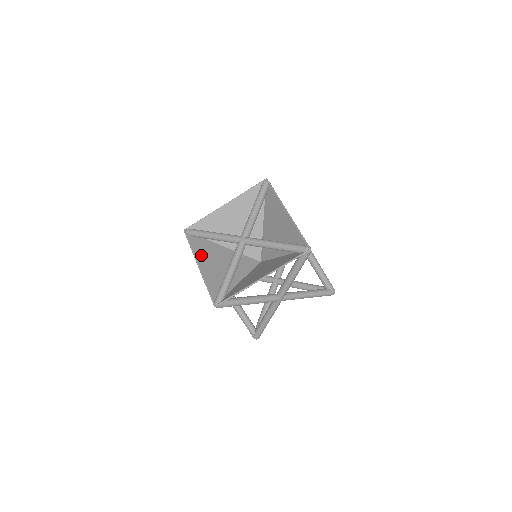
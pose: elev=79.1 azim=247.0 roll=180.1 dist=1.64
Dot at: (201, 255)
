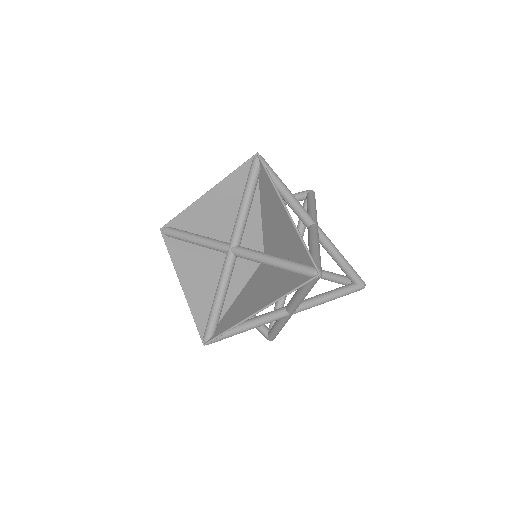
Dot at: (184, 266)
